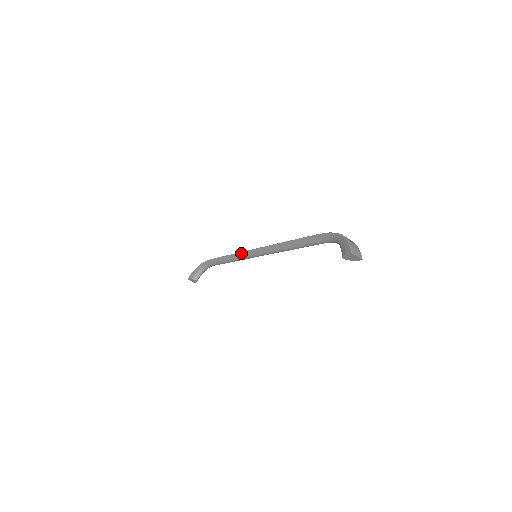
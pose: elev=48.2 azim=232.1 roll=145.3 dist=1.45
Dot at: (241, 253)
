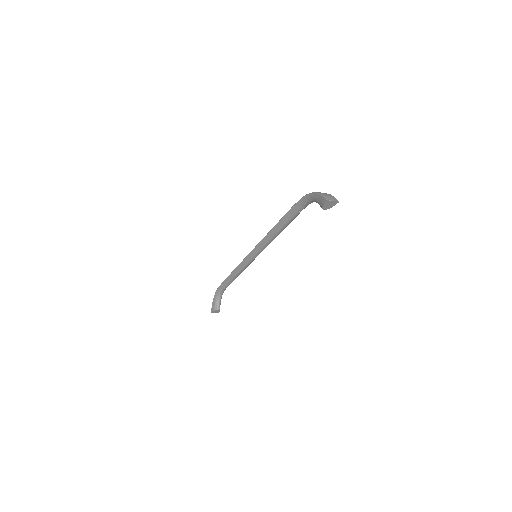
Dot at: (243, 261)
